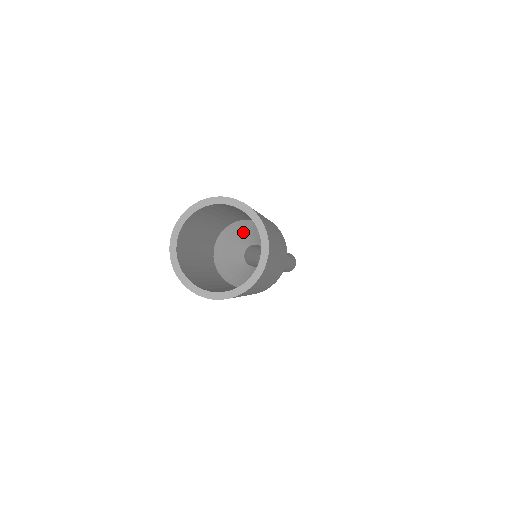
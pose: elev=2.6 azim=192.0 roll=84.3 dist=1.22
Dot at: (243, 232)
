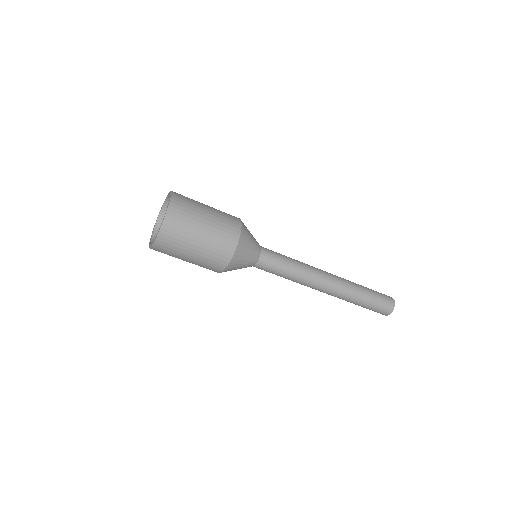
Dot at: occluded
